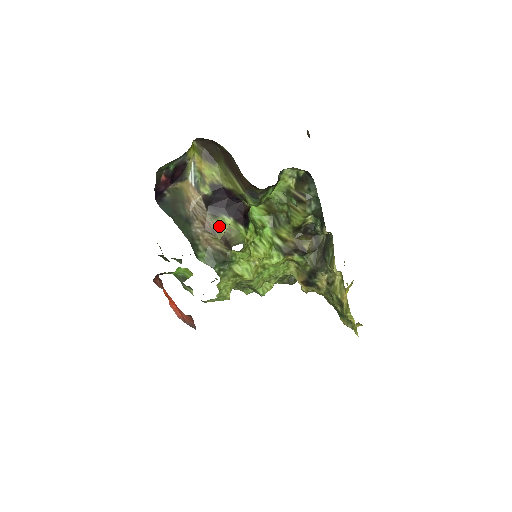
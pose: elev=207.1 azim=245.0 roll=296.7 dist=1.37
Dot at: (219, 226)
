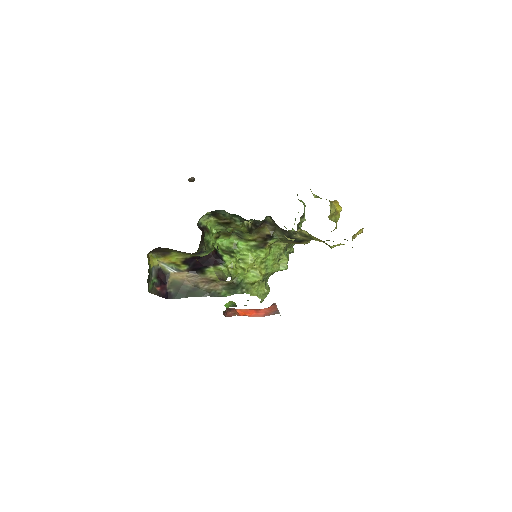
Dot at: (211, 276)
